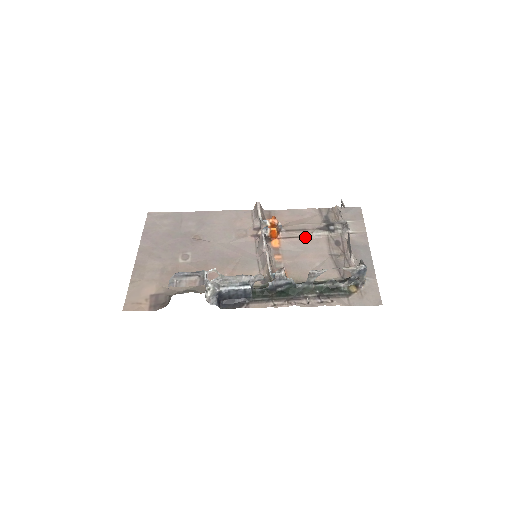
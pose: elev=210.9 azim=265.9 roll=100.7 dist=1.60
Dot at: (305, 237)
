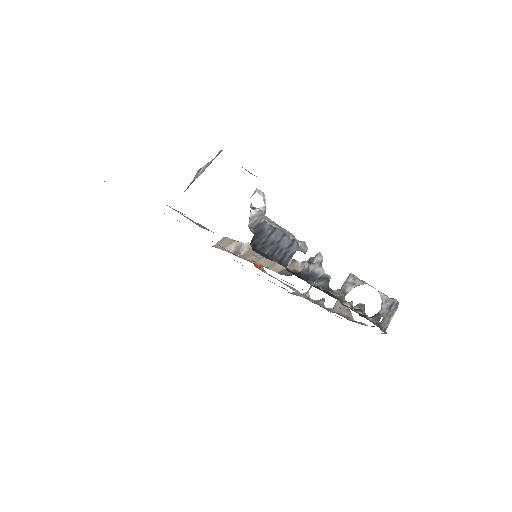
Dot at: (287, 286)
